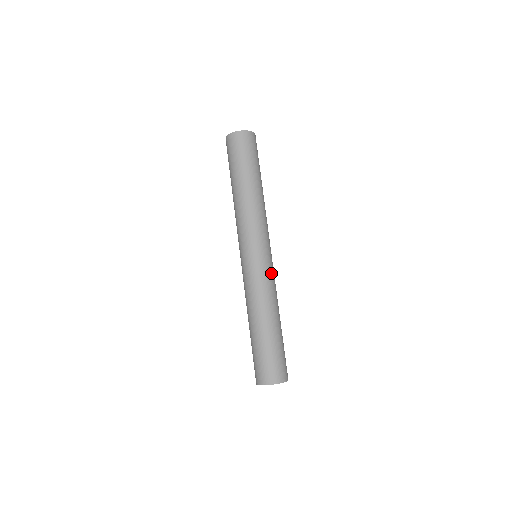
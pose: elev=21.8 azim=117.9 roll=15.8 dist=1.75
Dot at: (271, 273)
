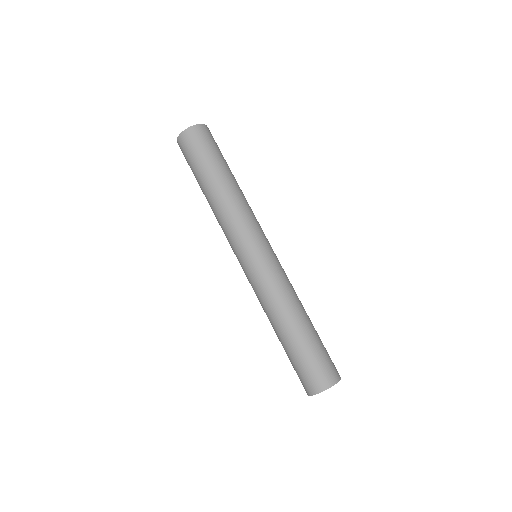
Dot at: (281, 268)
